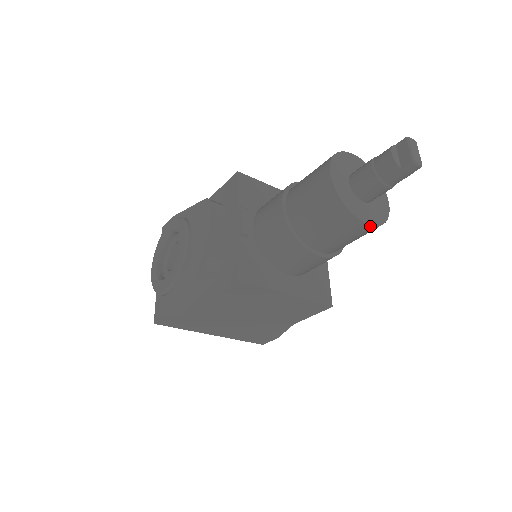
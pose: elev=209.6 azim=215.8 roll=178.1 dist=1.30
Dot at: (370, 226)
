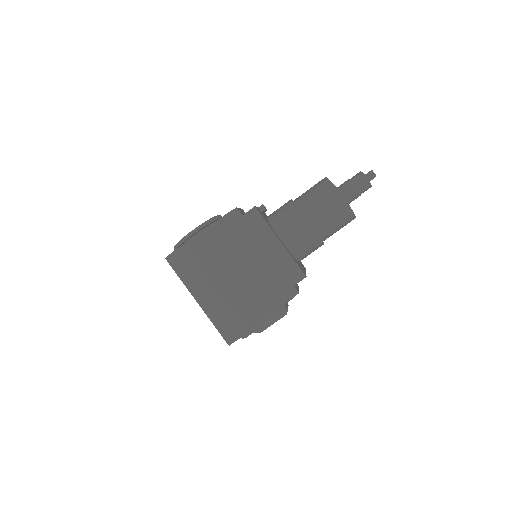
Dot at: (344, 200)
